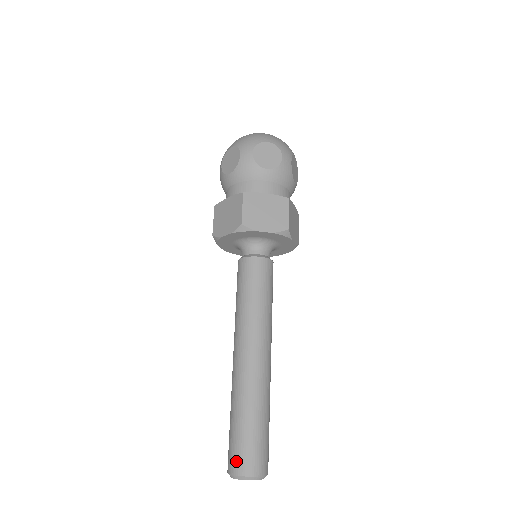
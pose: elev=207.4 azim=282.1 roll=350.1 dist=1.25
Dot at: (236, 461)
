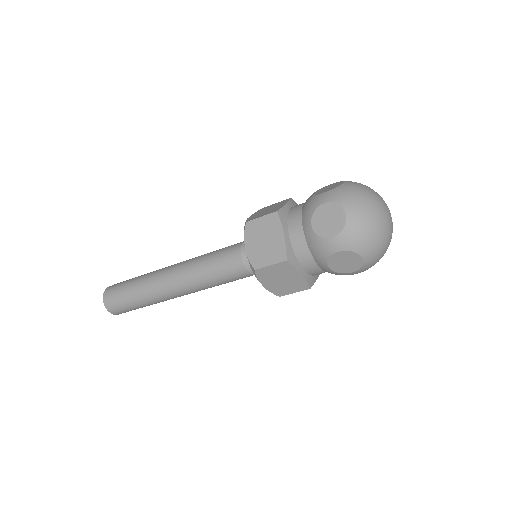
Dot at: (119, 313)
